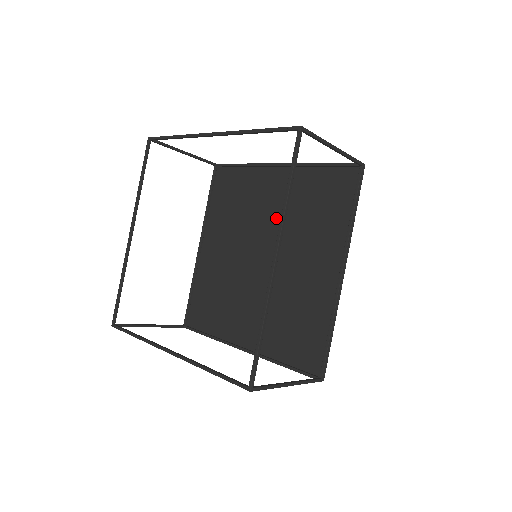
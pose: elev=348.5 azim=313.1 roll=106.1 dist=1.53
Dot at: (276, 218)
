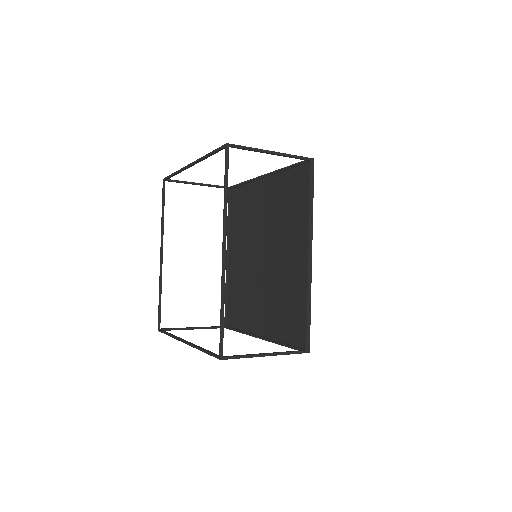
Dot at: (267, 221)
